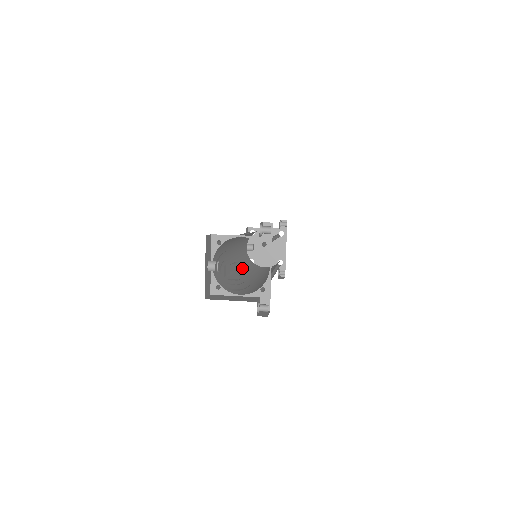
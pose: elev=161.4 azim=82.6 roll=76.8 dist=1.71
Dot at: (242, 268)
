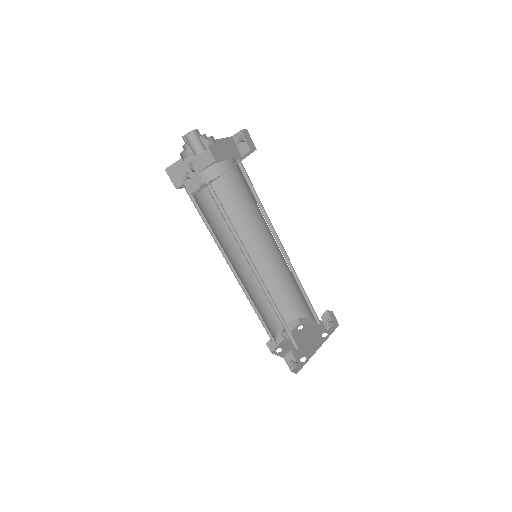
Dot at: (201, 144)
